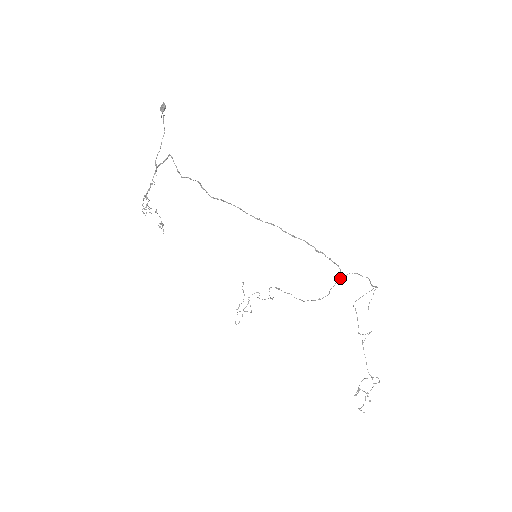
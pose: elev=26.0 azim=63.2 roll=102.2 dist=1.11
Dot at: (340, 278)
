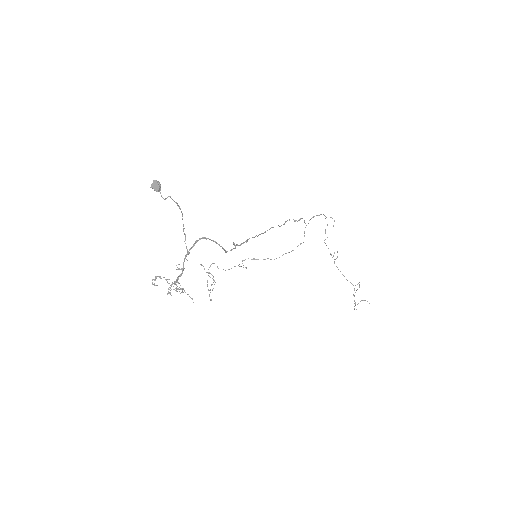
Dot at: occluded
